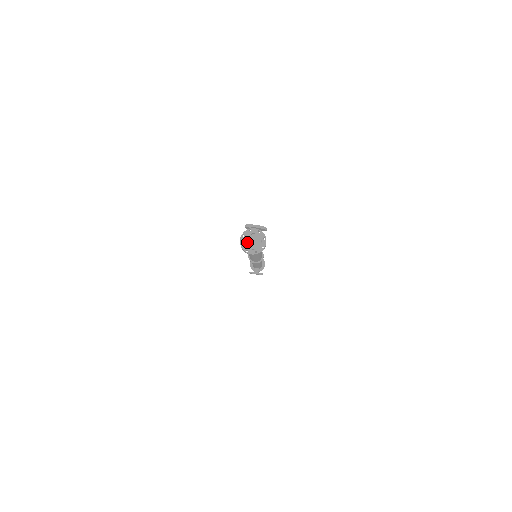
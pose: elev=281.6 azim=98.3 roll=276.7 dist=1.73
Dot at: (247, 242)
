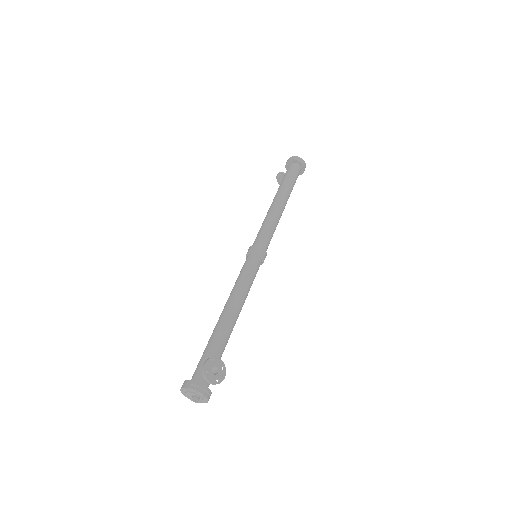
Dot at: (187, 394)
